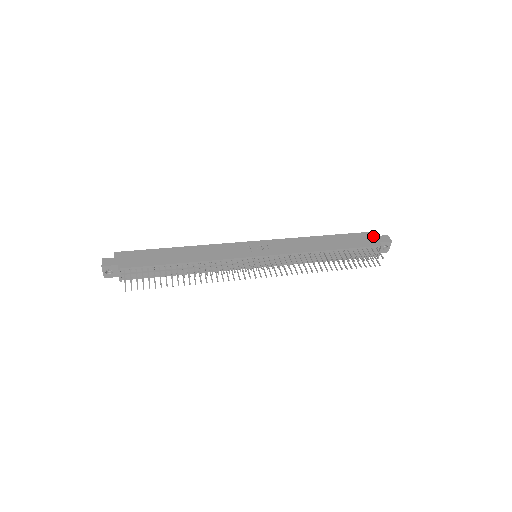
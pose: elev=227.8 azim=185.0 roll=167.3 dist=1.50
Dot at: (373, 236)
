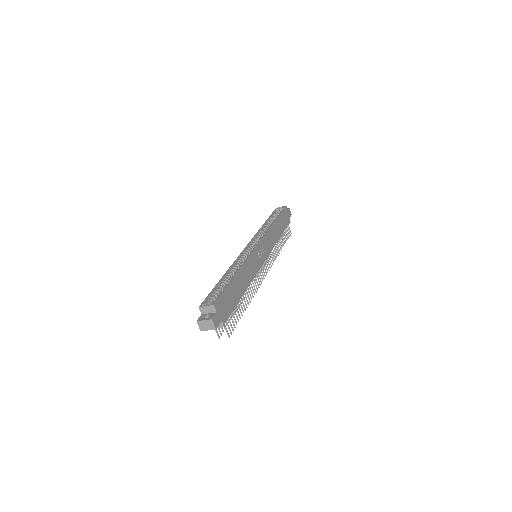
Dot at: (287, 212)
